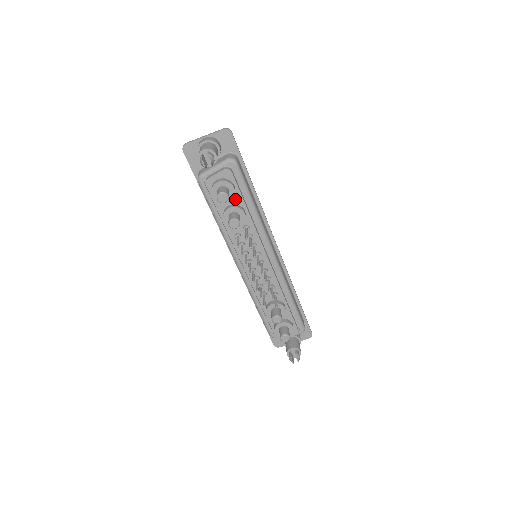
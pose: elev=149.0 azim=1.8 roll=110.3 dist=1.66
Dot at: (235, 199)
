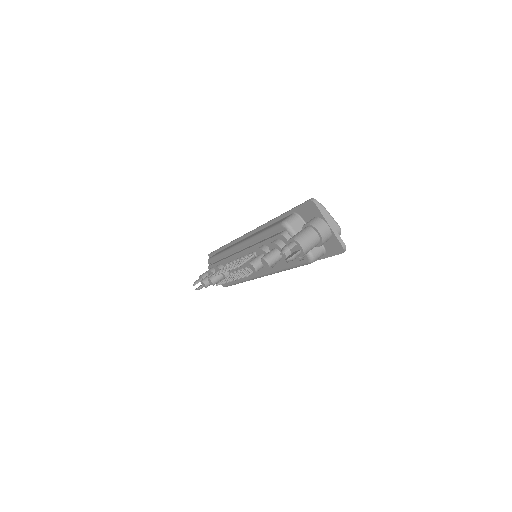
Dot at: occluded
